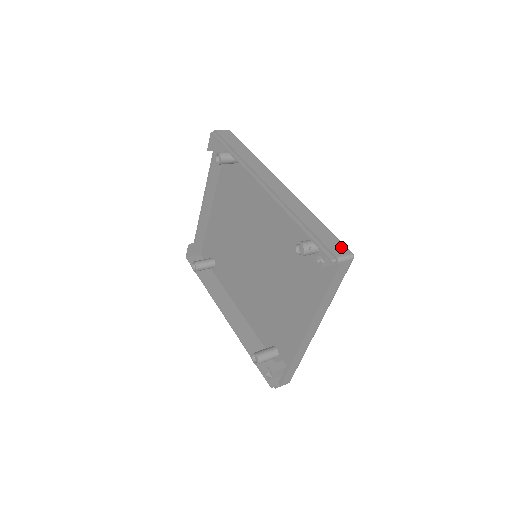
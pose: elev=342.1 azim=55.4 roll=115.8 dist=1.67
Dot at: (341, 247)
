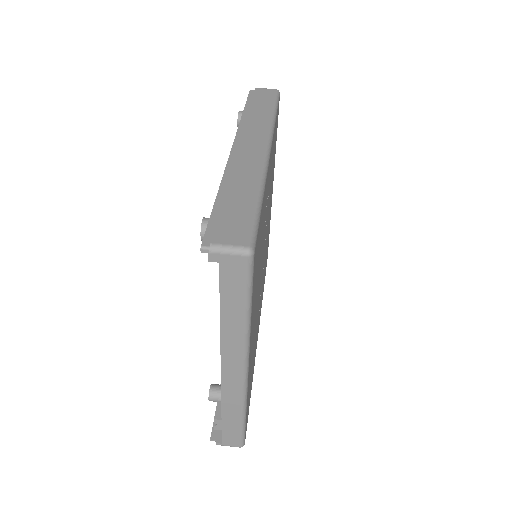
Dot at: (241, 233)
